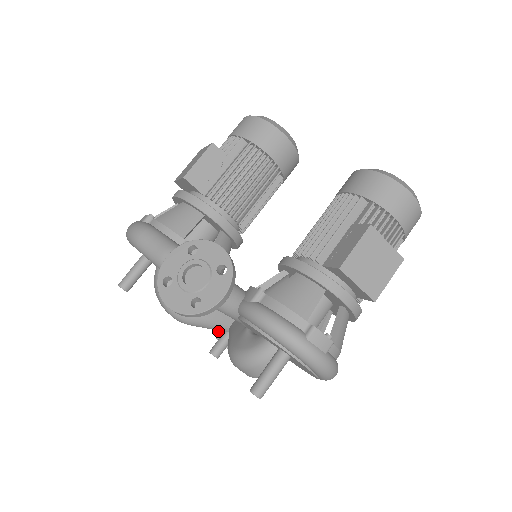
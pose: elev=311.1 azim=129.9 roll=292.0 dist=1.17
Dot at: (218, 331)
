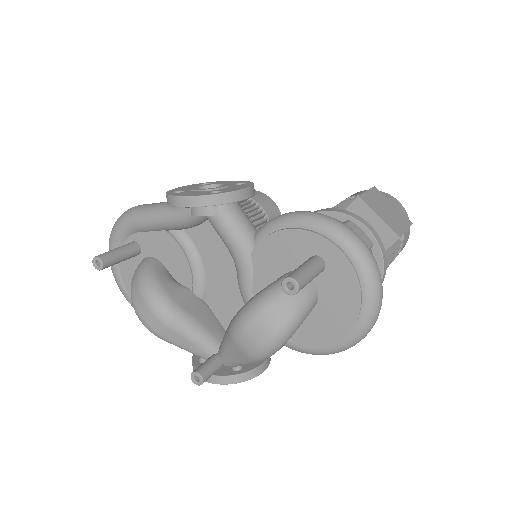
Dot at: (200, 364)
